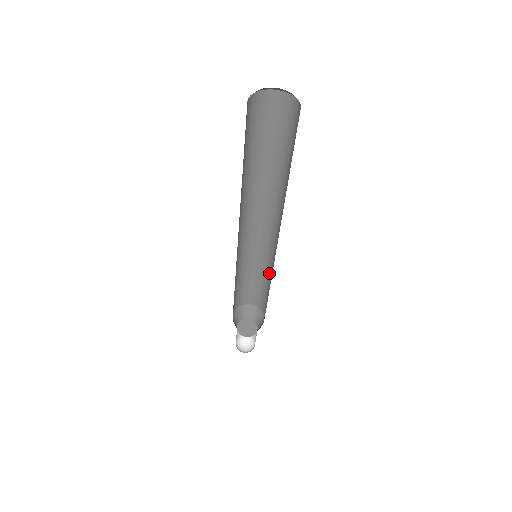
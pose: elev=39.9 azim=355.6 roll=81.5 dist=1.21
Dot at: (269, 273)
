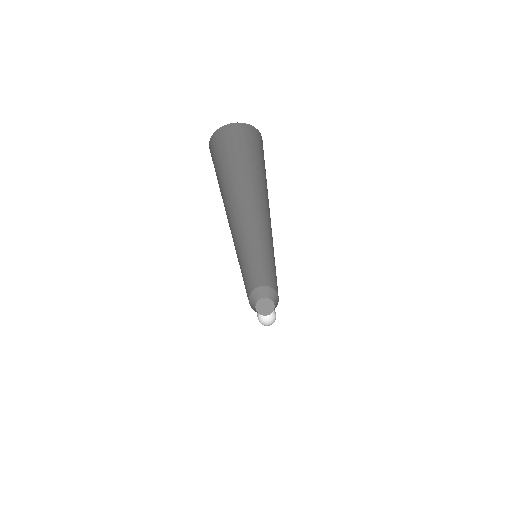
Dot at: (275, 269)
